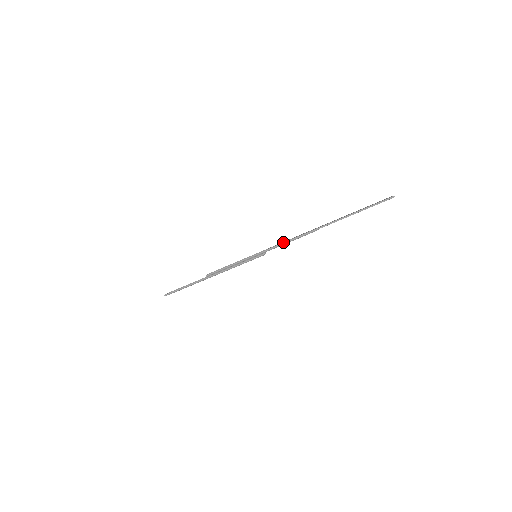
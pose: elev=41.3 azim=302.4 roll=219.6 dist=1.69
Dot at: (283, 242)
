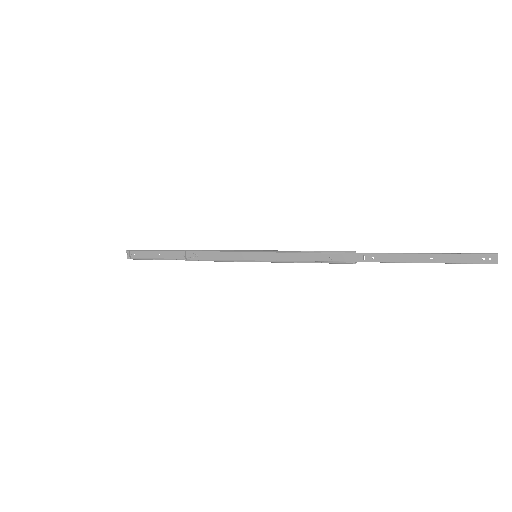
Dot at: (300, 262)
